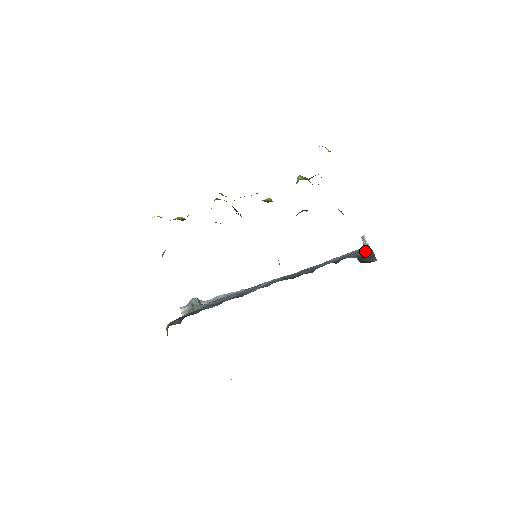
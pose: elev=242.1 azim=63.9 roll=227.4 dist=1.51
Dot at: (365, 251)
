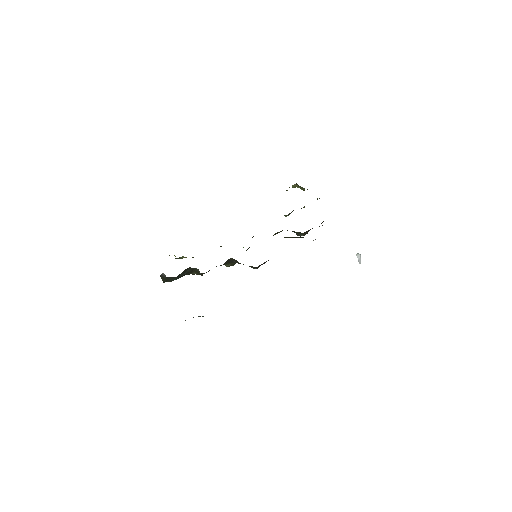
Dot at: occluded
